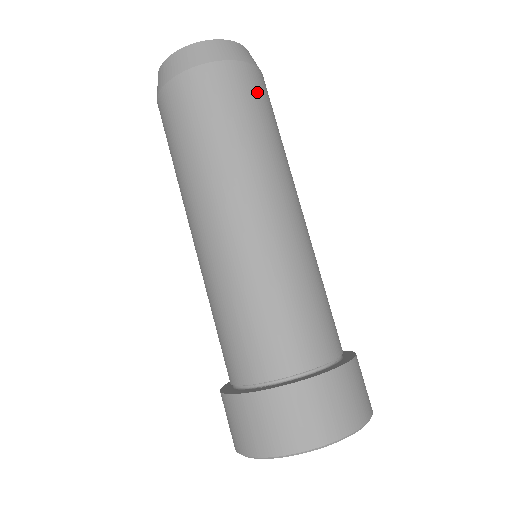
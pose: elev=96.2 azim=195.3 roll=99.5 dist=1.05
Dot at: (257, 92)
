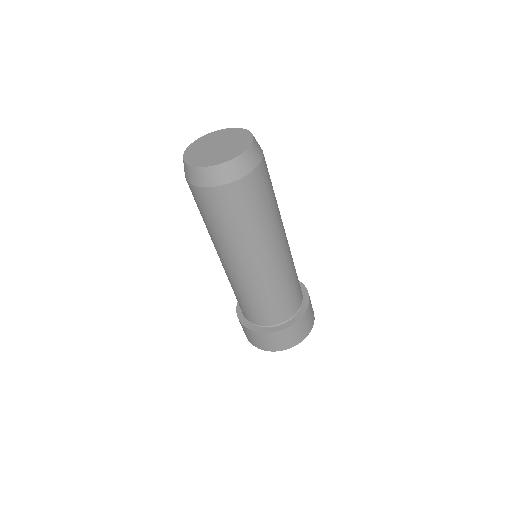
Dot at: (228, 204)
